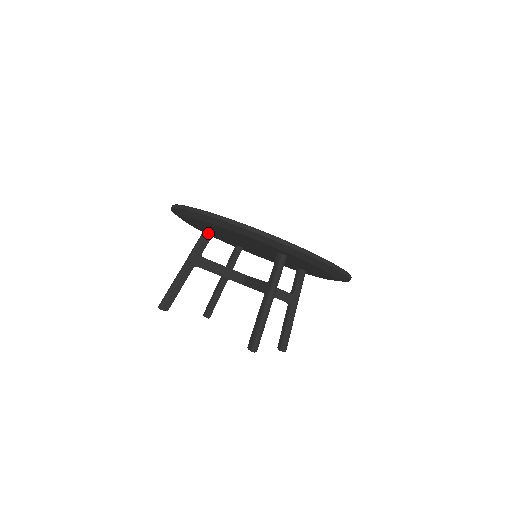
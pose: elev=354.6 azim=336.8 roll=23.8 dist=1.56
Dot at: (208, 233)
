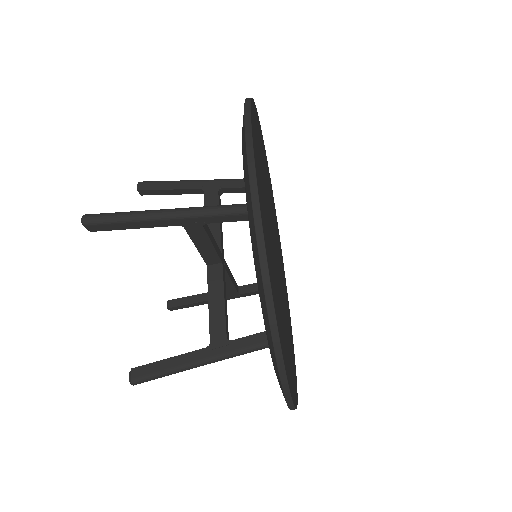
Dot at: (244, 216)
